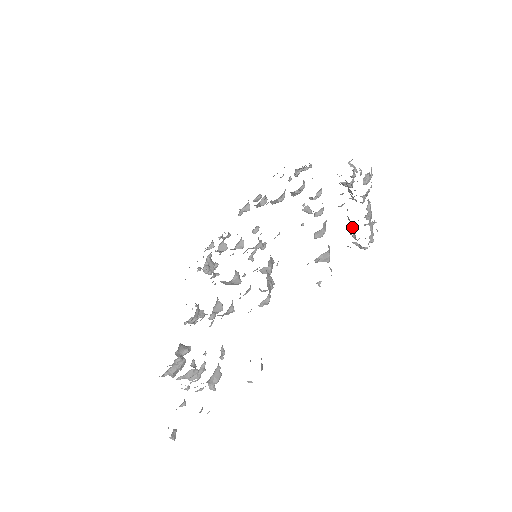
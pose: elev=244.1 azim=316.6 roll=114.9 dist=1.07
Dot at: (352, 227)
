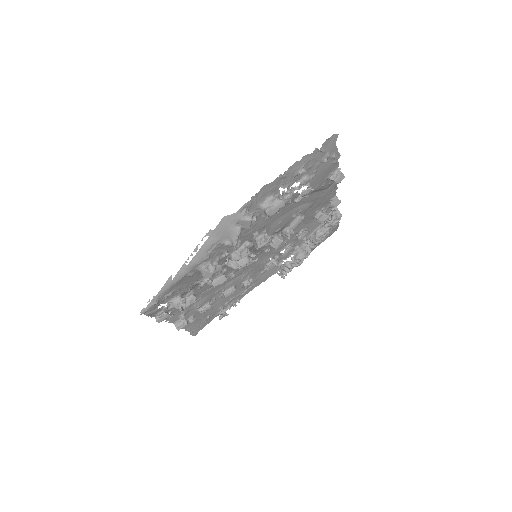
Dot at: (325, 224)
